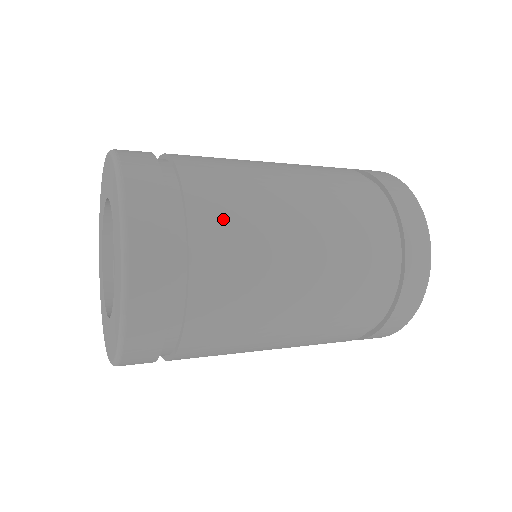
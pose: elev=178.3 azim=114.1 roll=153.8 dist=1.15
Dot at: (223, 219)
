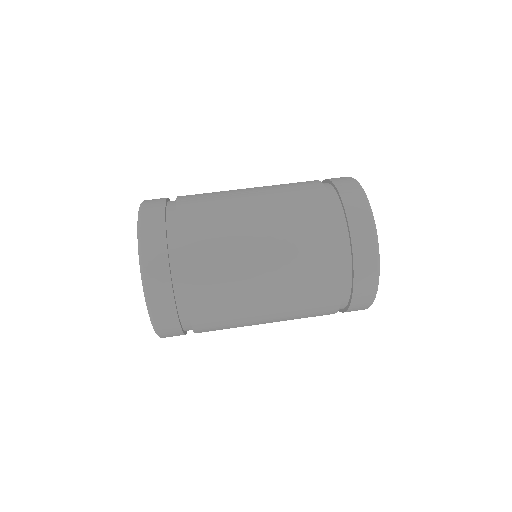
Dot at: (208, 281)
